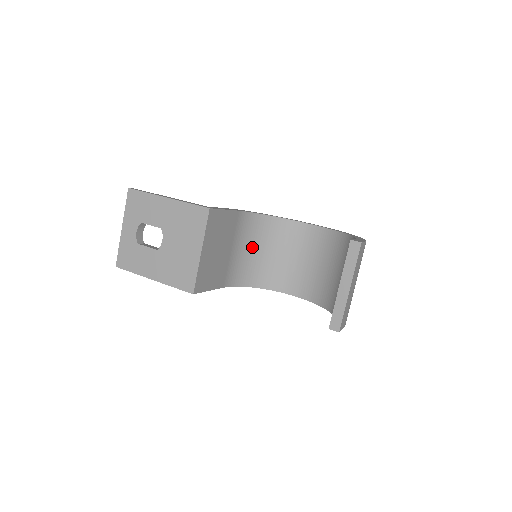
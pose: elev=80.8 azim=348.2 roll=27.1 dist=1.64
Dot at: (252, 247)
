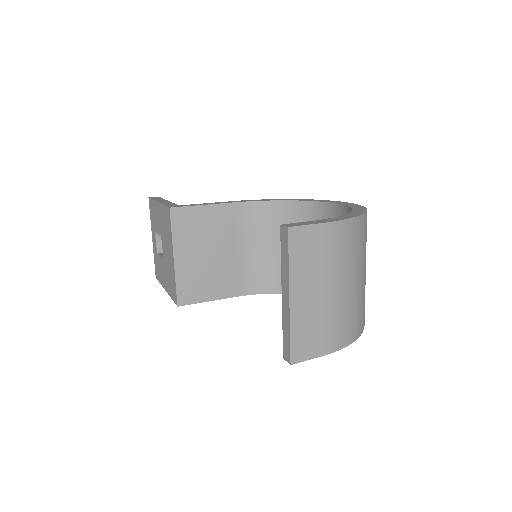
Dot at: (274, 244)
